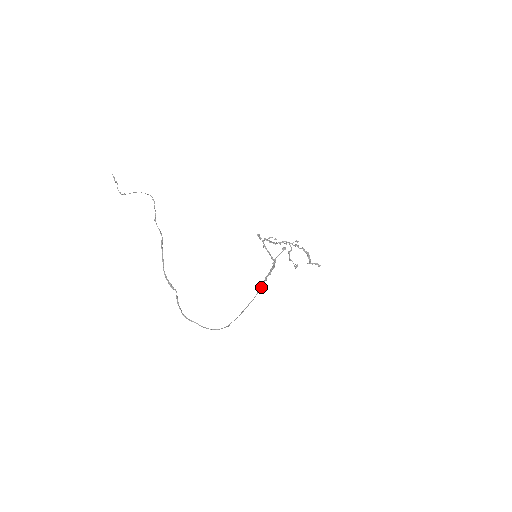
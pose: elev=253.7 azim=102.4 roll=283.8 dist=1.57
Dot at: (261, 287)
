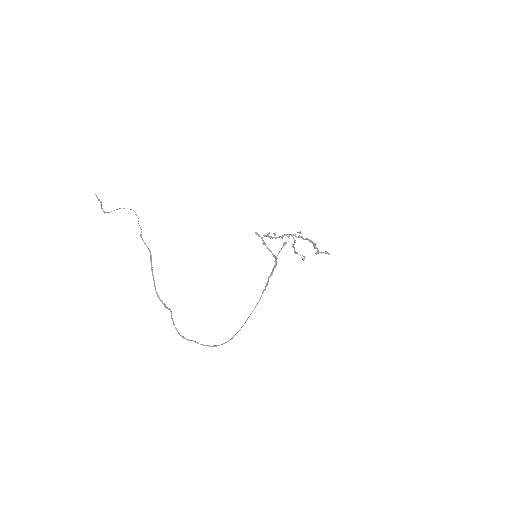
Dot at: (264, 290)
